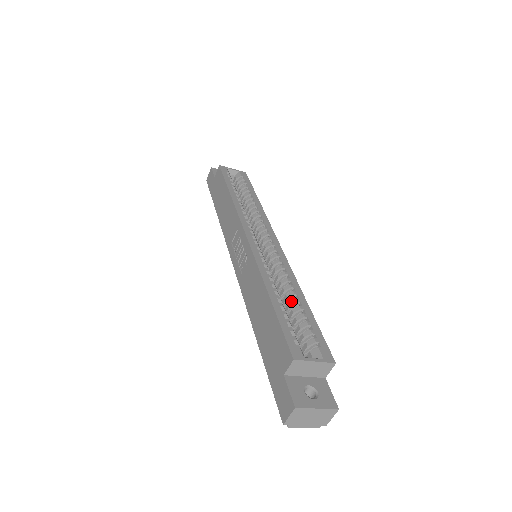
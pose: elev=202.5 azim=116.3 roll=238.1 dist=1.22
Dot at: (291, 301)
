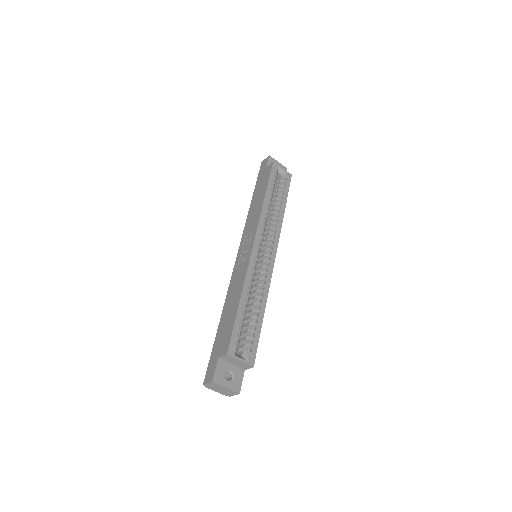
Dot at: (254, 309)
